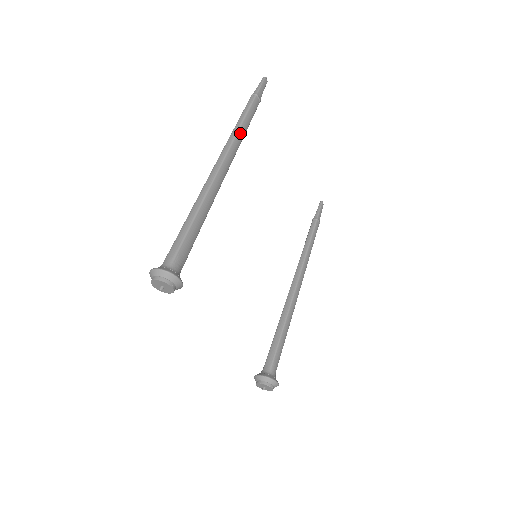
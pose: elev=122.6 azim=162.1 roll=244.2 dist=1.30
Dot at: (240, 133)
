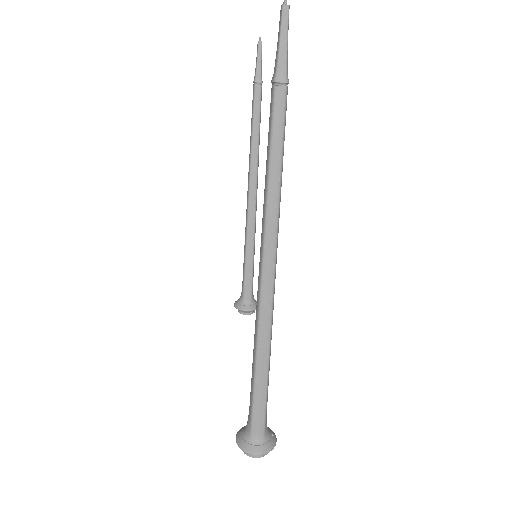
Dot at: (280, 197)
